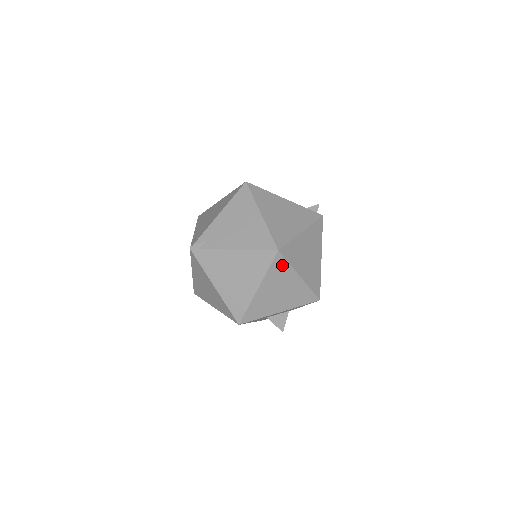
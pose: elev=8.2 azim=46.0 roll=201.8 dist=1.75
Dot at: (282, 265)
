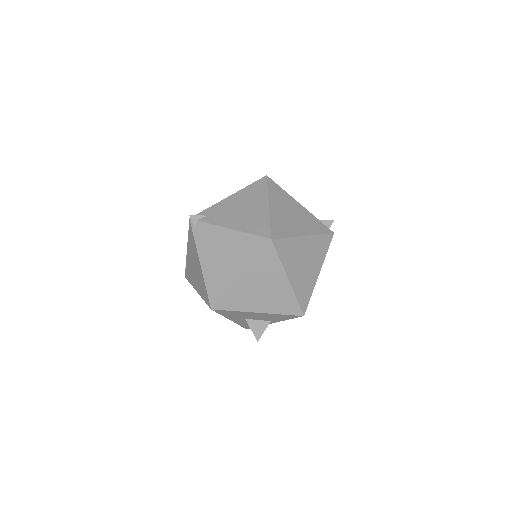
Dot at: (272, 258)
